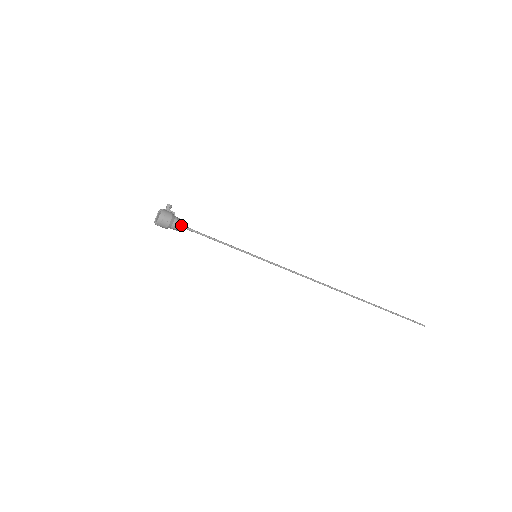
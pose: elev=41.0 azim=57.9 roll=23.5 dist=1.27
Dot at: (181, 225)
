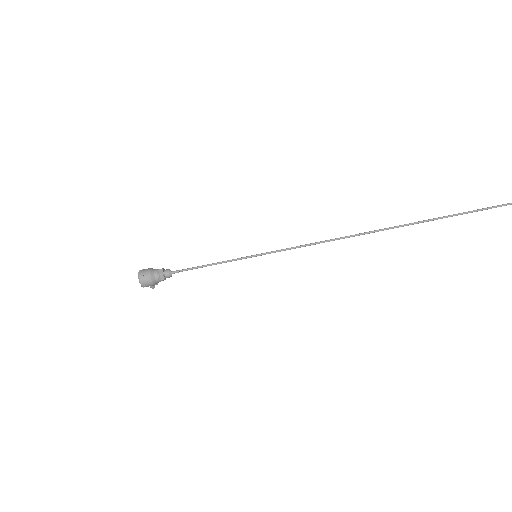
Dot at: (165, 271)
